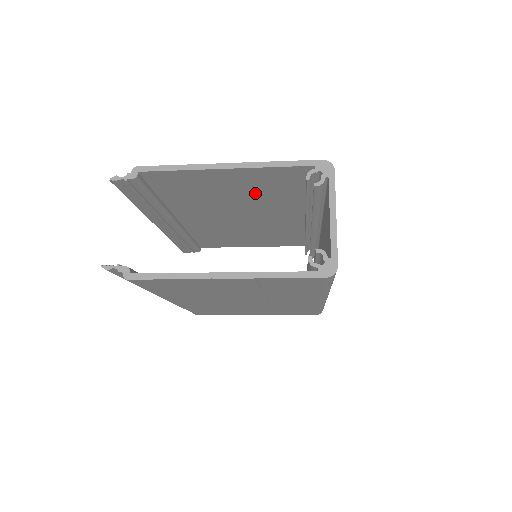
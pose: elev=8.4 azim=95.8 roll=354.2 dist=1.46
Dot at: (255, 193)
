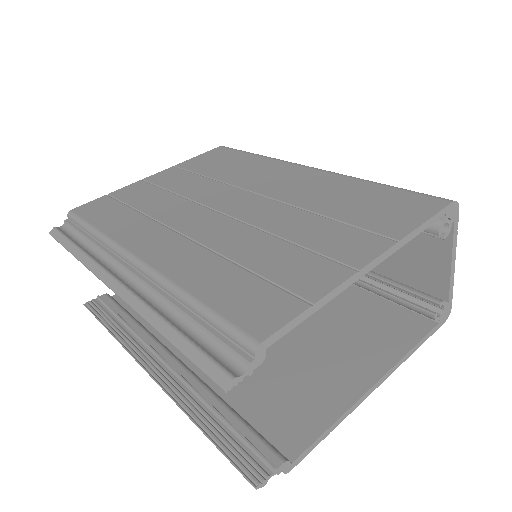
Dot at: occluded
